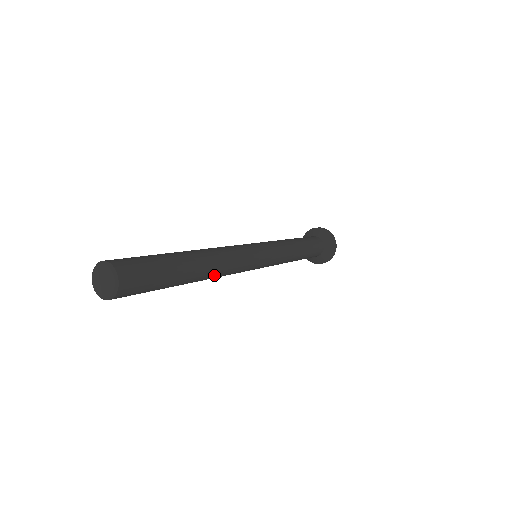
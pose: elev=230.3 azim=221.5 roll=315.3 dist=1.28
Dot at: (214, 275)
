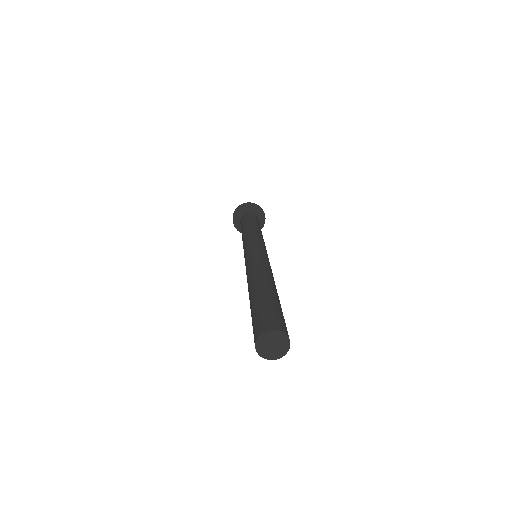
Dot at: occluded
